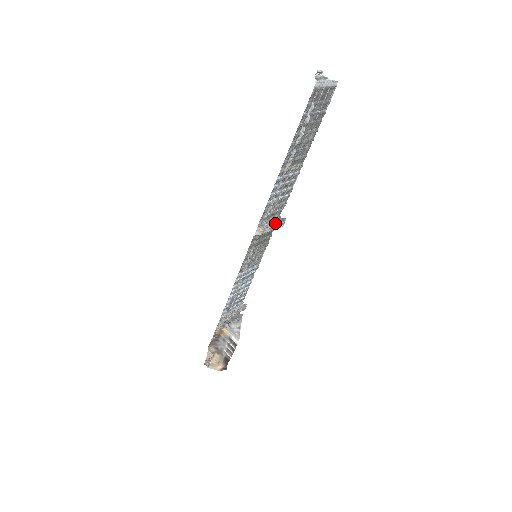
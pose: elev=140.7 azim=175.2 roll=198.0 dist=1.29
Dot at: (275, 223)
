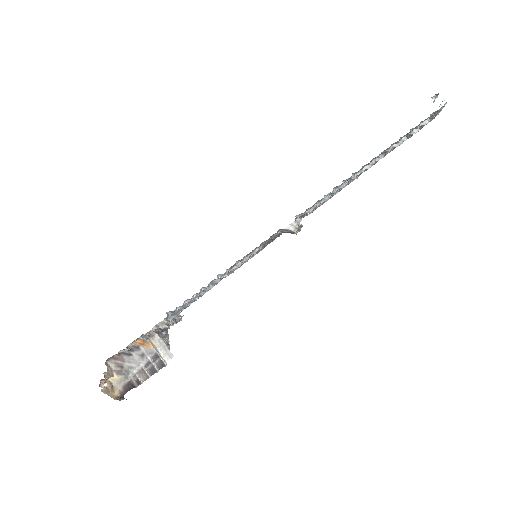
Dot at: (299, 226)
